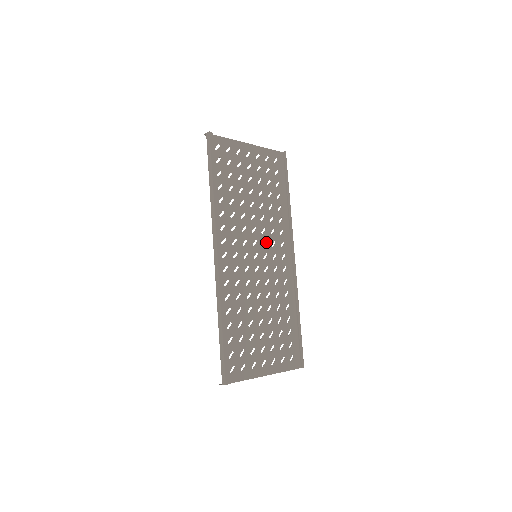
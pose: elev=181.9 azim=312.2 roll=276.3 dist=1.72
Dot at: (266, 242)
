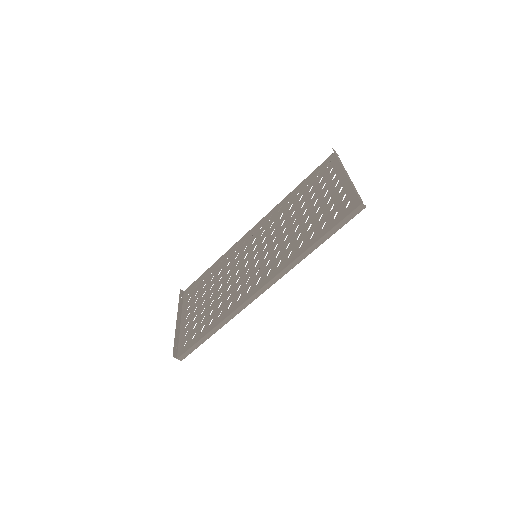
Dot at: occluded
